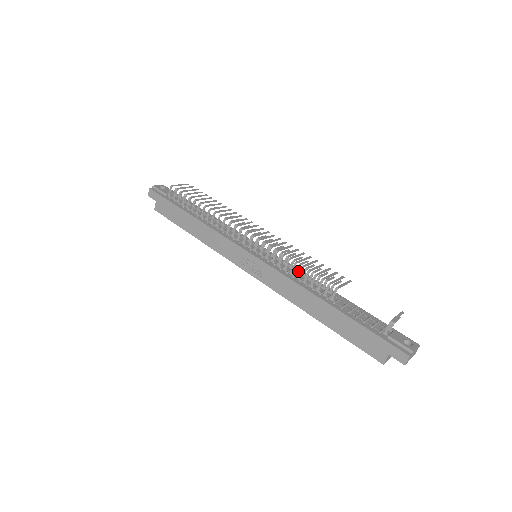
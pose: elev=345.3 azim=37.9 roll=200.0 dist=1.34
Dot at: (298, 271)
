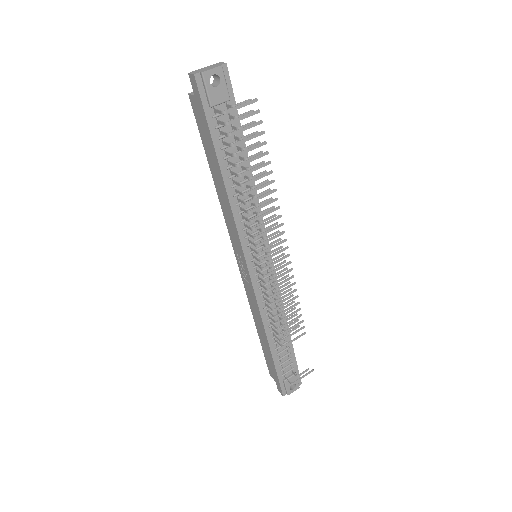
Dot at: occluded
